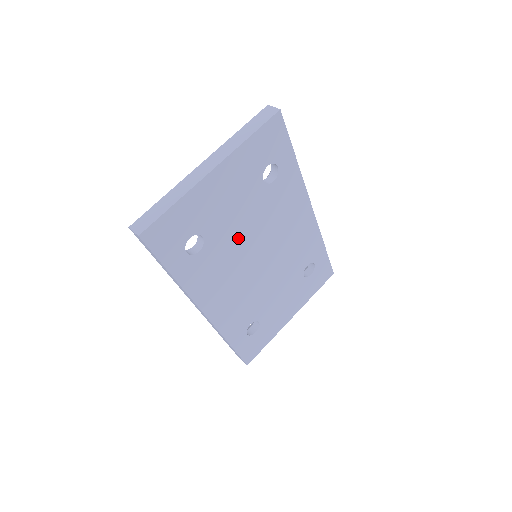
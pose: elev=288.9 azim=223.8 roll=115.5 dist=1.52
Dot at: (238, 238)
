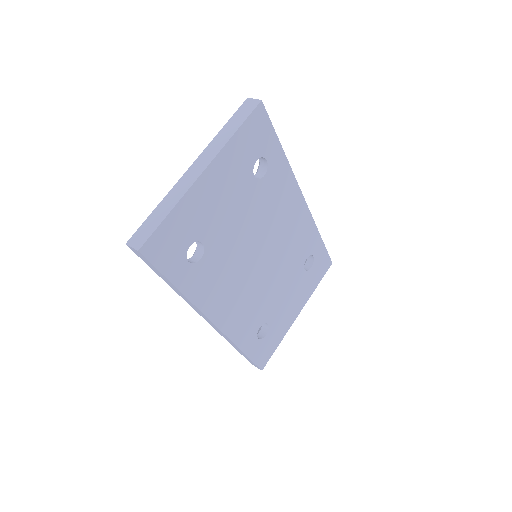
Dot at: (237, 239)
